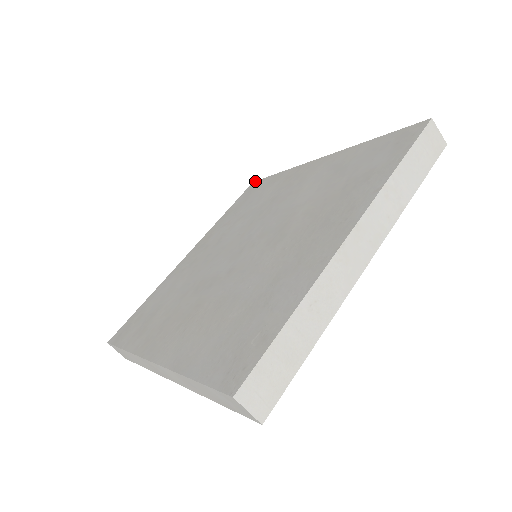
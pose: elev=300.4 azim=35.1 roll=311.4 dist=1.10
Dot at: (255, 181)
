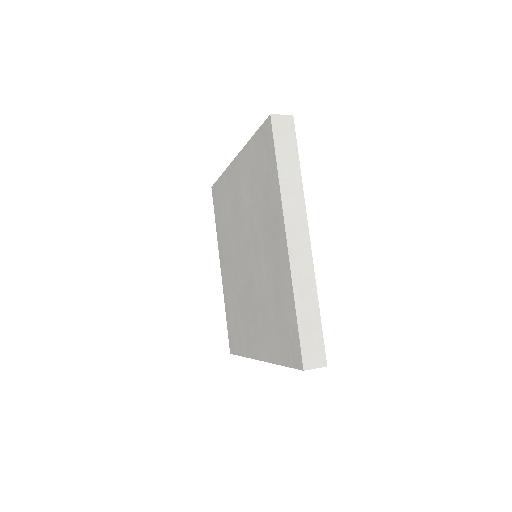
Dot at: (212, 187)
